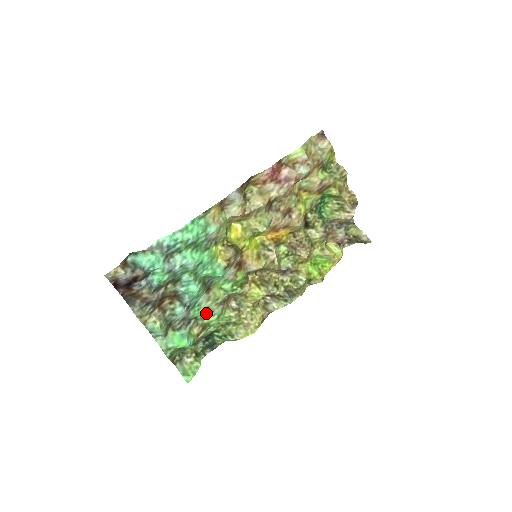
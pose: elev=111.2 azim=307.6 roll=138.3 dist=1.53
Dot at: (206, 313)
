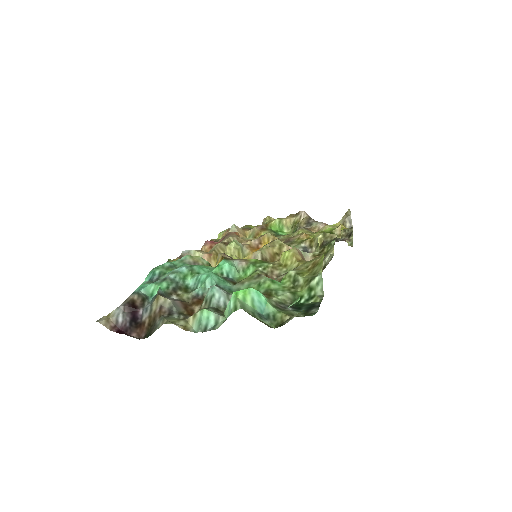
Dot at: occluded
